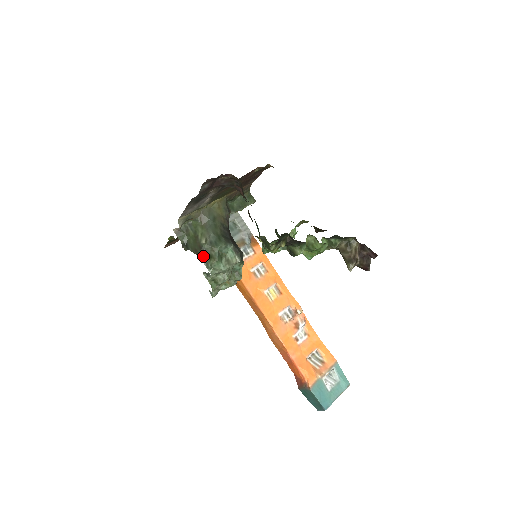
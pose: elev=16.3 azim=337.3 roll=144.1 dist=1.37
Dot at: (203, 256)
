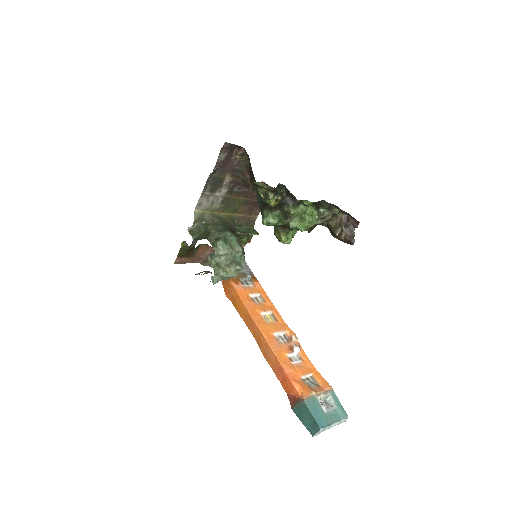
Dot at: (211, 239)
